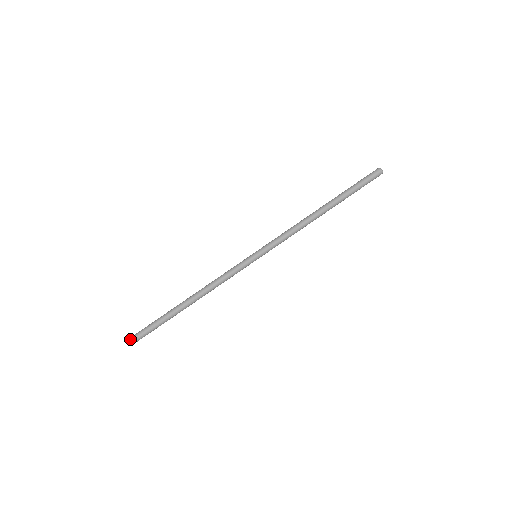
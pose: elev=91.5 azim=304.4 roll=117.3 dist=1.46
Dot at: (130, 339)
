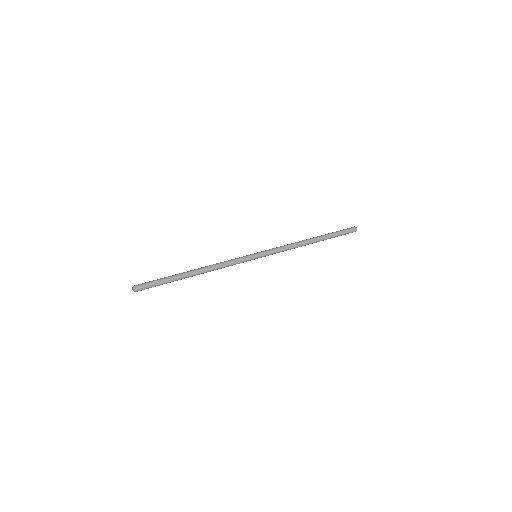
Dot at: (133, 286)
